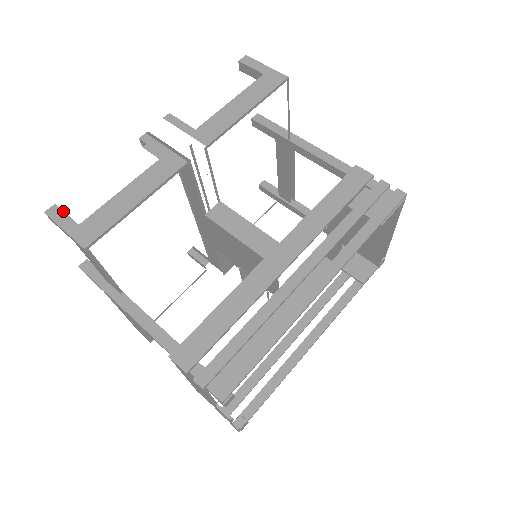
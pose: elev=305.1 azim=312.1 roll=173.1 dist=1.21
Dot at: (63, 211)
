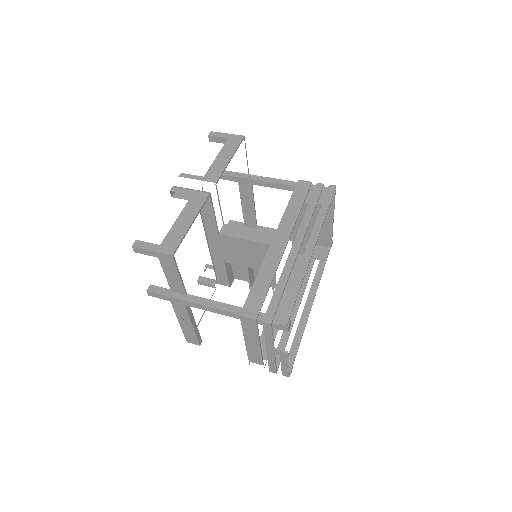
Dot at: (144, 242)
